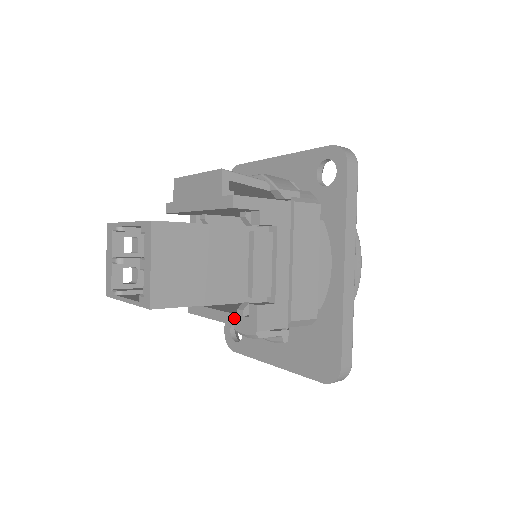
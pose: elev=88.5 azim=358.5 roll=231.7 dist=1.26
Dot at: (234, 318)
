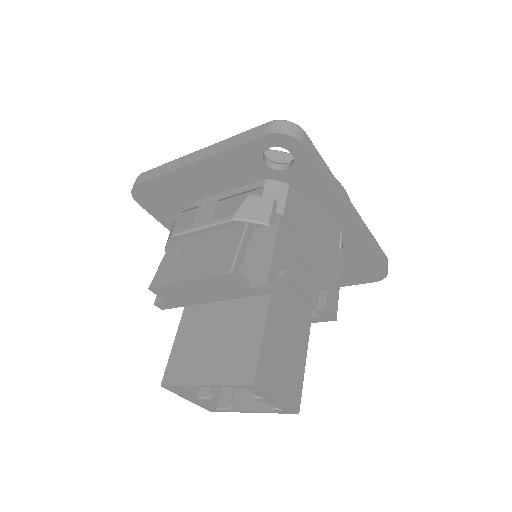
Dot at: occluded
